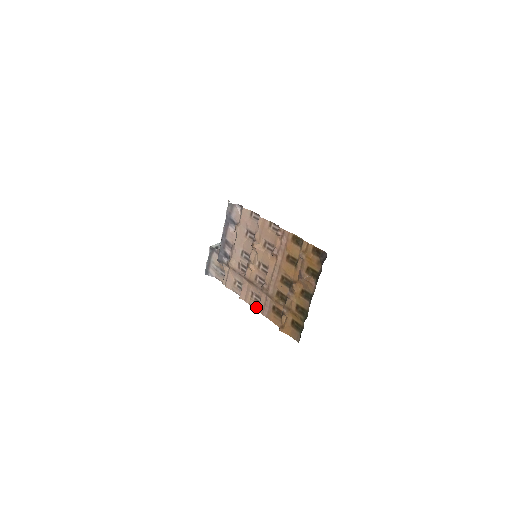
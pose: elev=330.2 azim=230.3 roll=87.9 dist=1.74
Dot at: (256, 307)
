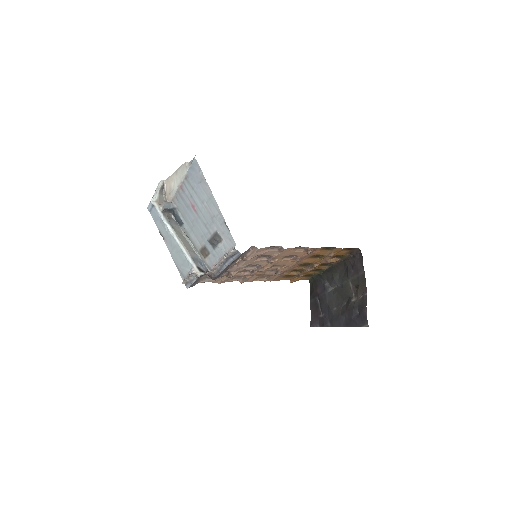
Dot at: occluded
